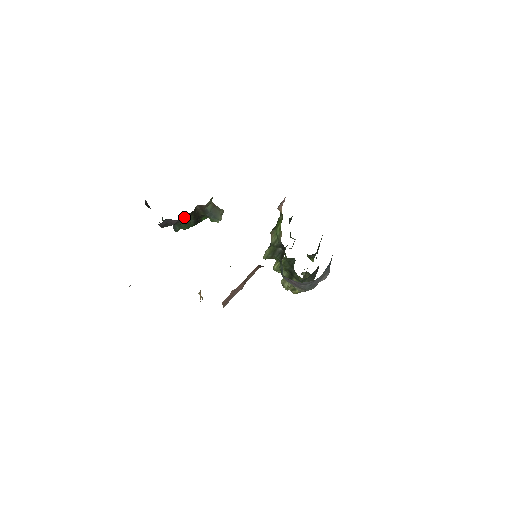
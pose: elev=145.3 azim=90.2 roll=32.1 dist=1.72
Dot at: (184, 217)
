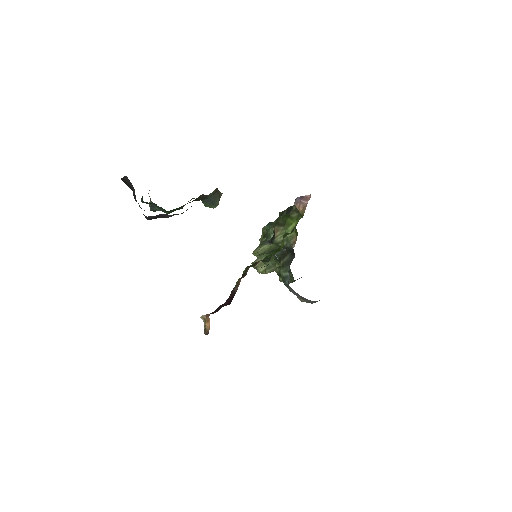
Dot at: occluded
